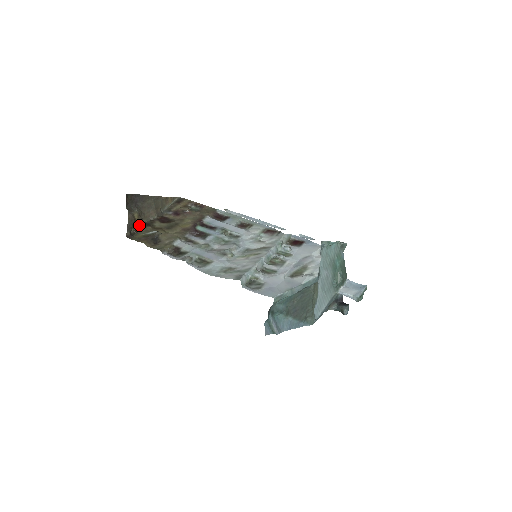
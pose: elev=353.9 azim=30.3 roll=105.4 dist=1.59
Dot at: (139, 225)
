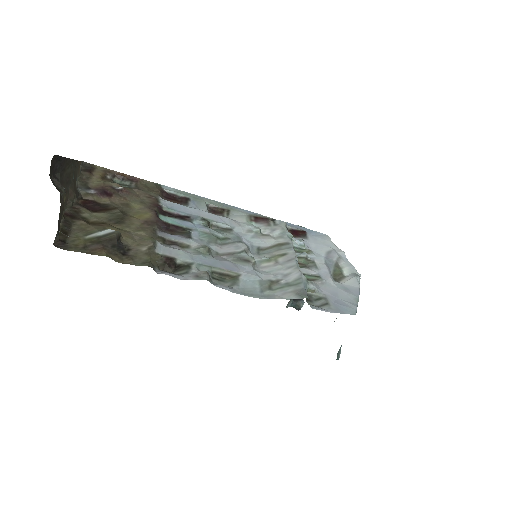
Dot at: (61, 219)
